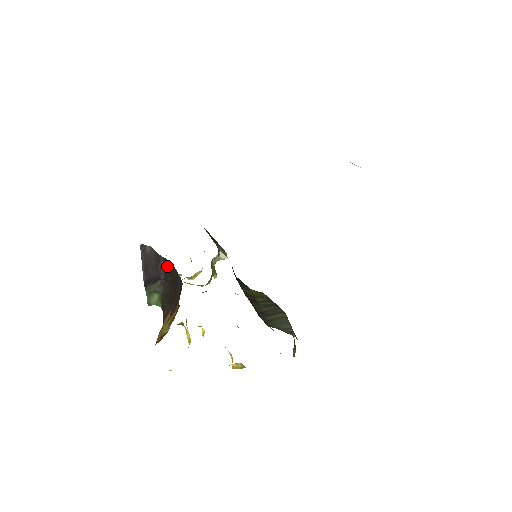
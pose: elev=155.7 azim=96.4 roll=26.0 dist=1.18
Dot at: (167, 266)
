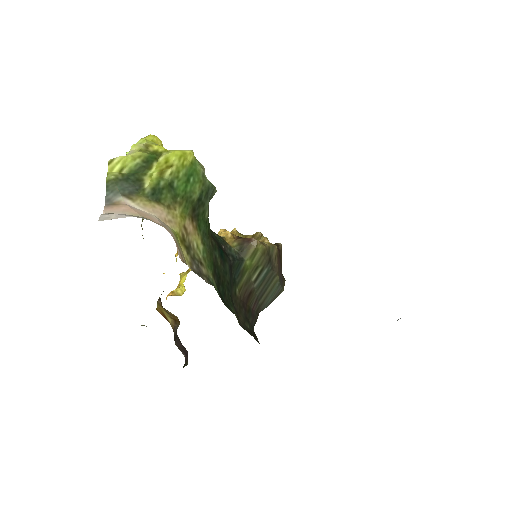
Dot at: occluded
